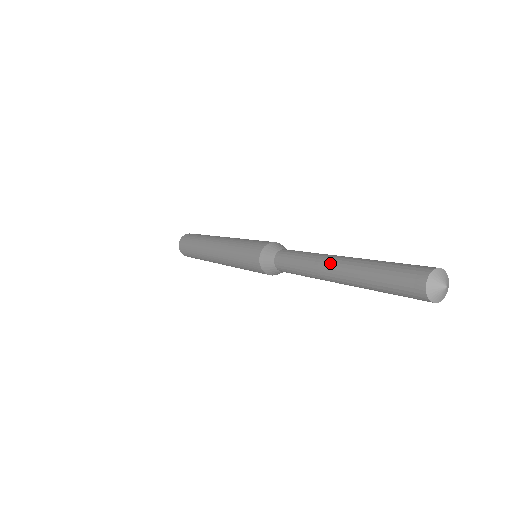
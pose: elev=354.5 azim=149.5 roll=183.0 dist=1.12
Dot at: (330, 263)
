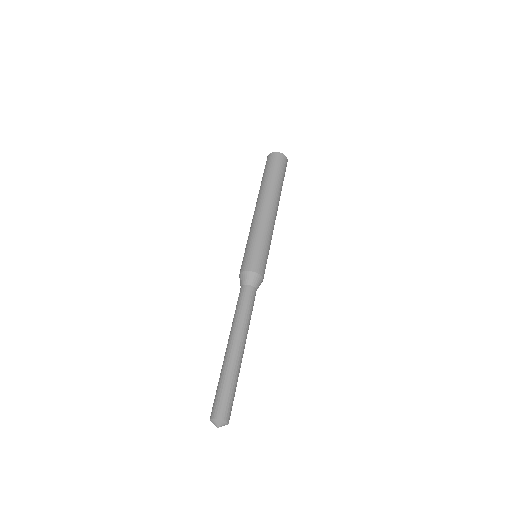
Dot at: (232, 342)
